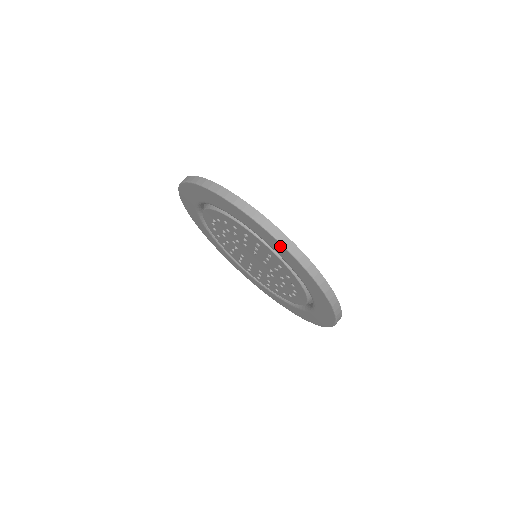
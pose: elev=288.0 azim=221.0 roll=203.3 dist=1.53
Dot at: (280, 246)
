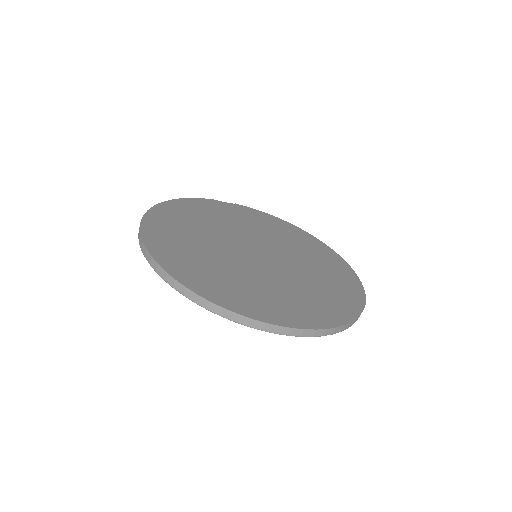
Dot at: occluded
